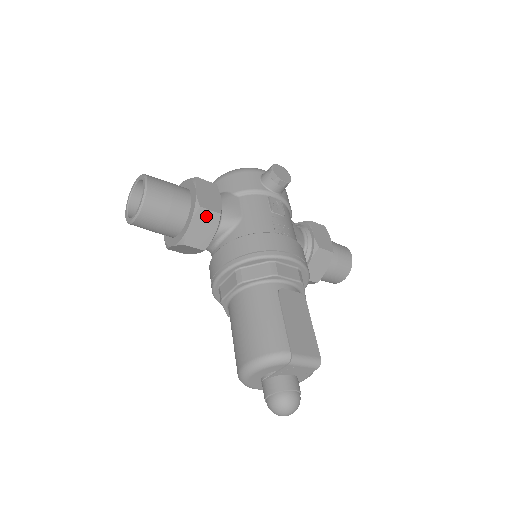
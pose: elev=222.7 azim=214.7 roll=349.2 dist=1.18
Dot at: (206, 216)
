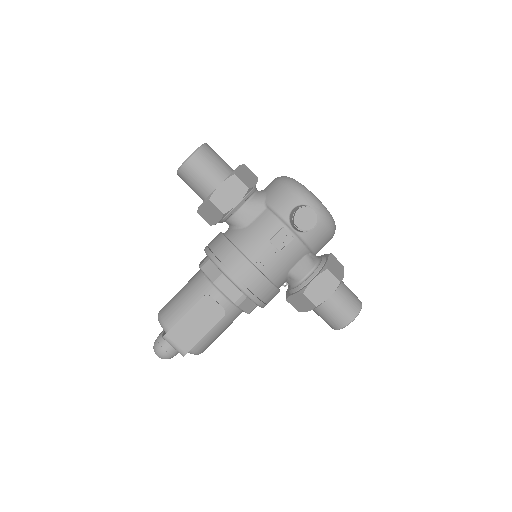
Dot at: (213, 208)
